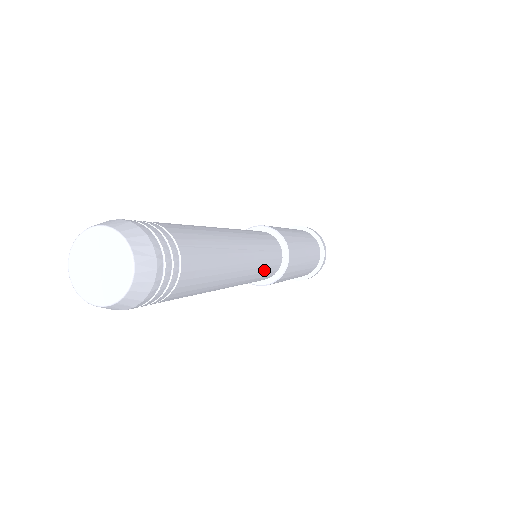
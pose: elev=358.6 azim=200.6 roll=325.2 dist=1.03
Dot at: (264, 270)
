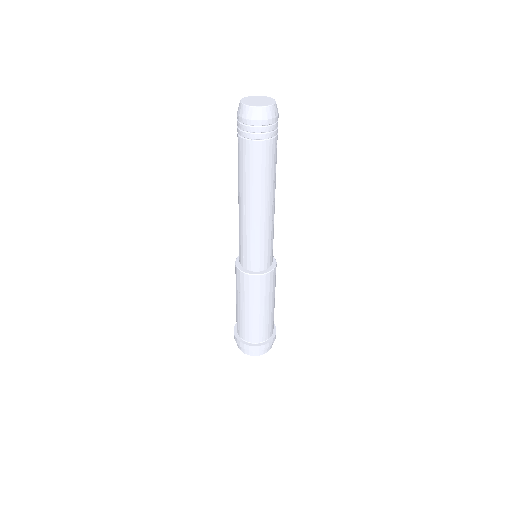
Dot at: (262, 245)
